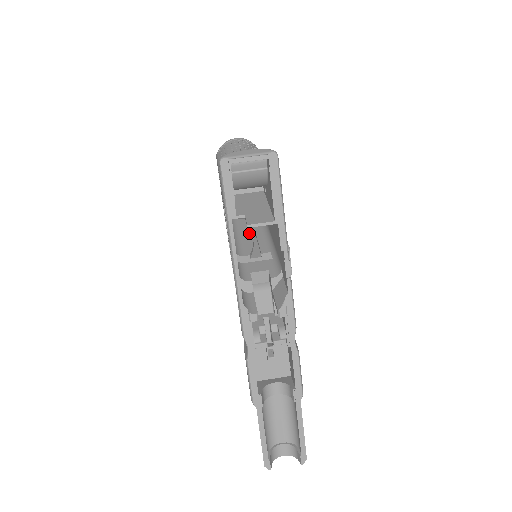
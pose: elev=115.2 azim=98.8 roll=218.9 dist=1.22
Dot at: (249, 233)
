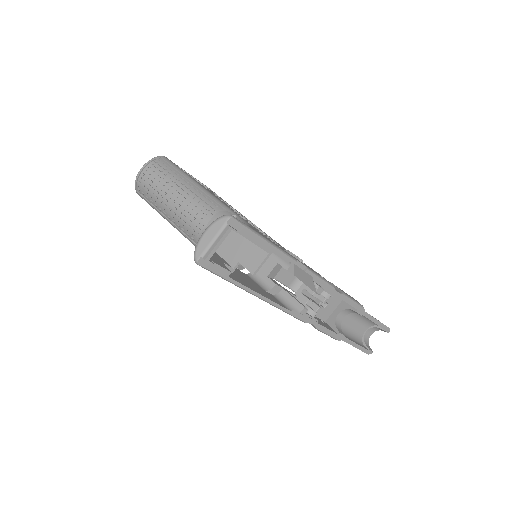
Dot at: occluded
